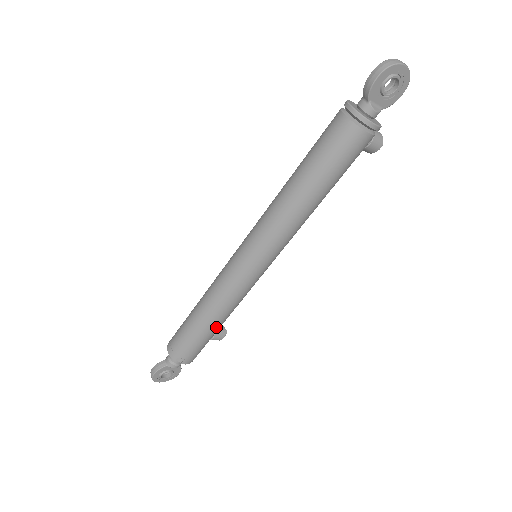
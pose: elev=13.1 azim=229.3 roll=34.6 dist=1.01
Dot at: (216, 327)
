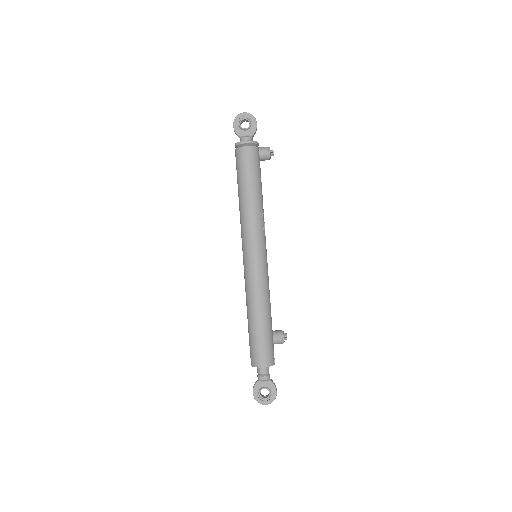
Dot at: (260, 320)
